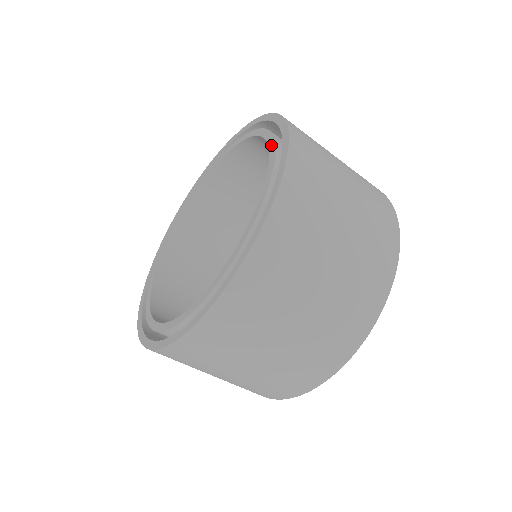
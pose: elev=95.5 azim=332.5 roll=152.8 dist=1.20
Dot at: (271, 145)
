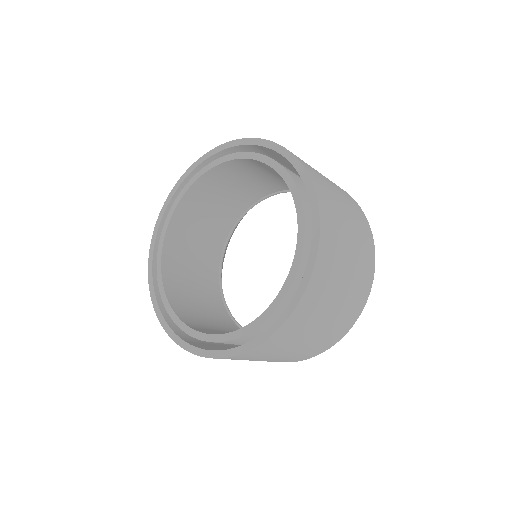
Dot at: (294, 267)
